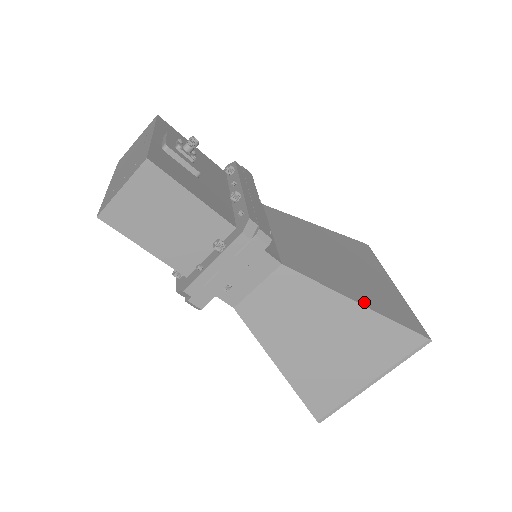
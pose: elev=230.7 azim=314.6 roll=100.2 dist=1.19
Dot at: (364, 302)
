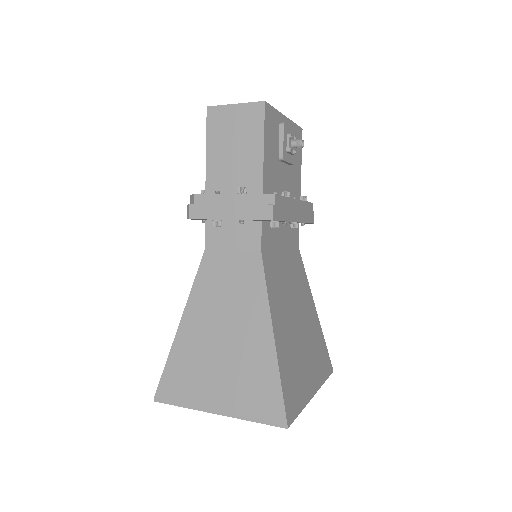
Dot at: (278, 342)
